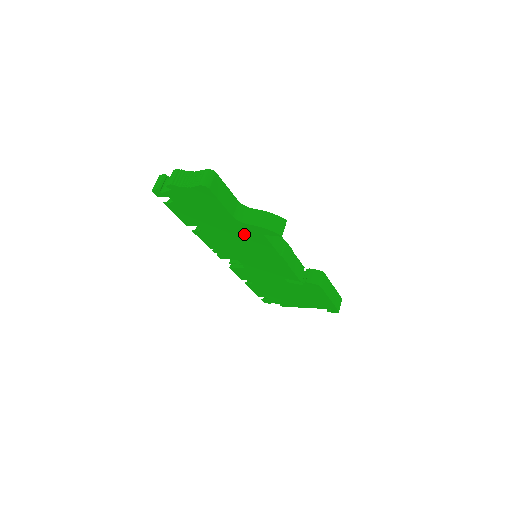
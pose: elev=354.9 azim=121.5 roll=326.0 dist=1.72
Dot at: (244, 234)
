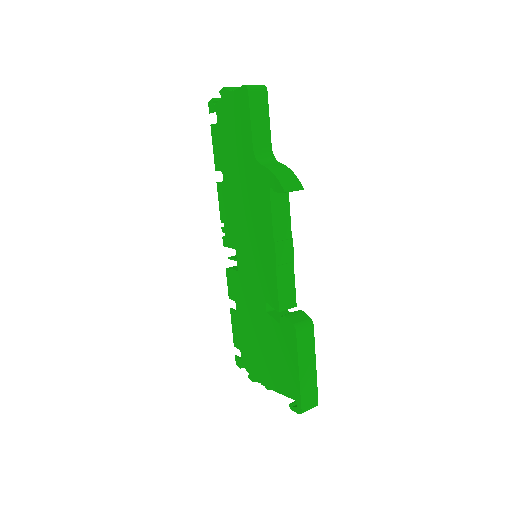
Dot at: (254, 188)
